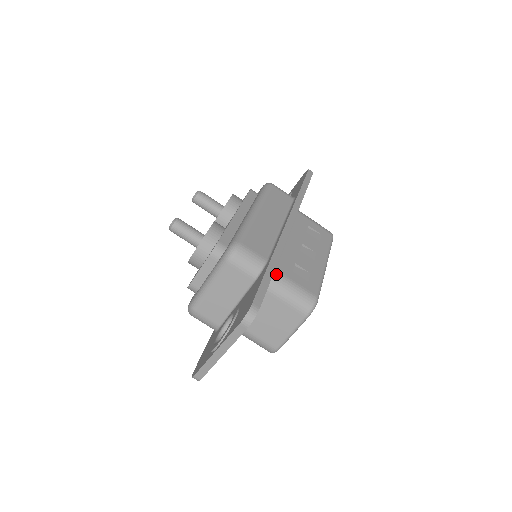
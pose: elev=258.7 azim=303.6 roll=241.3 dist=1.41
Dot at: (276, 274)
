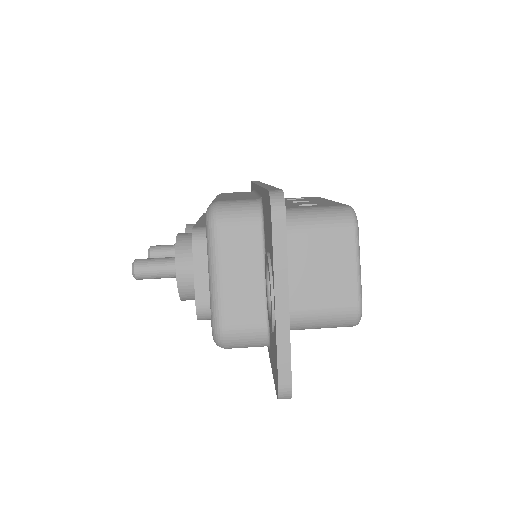
Dot at: occluded
